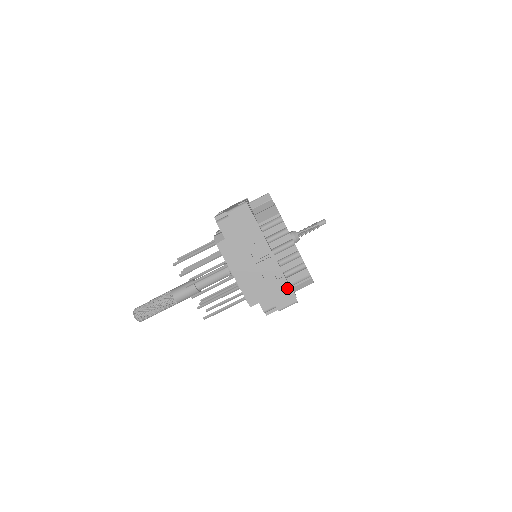
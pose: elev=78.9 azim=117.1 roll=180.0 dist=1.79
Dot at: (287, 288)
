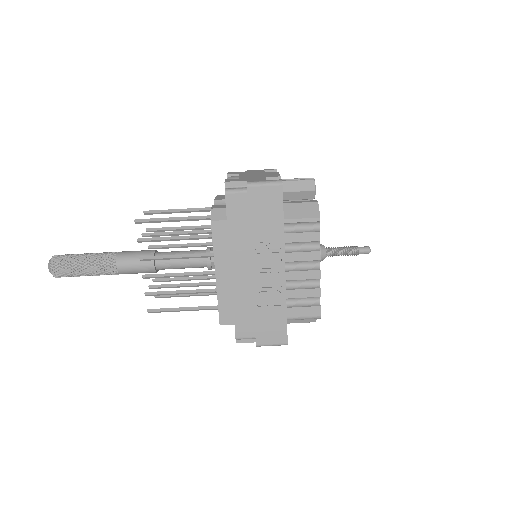
Dot at: (282, 322)
